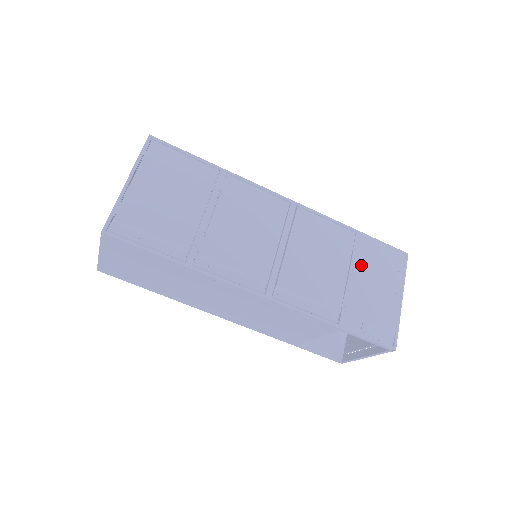
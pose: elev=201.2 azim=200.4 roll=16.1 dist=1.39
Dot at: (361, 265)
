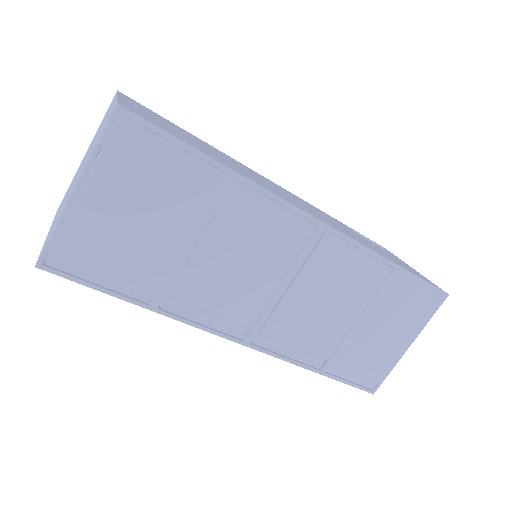
Dot at: (379, 308)
